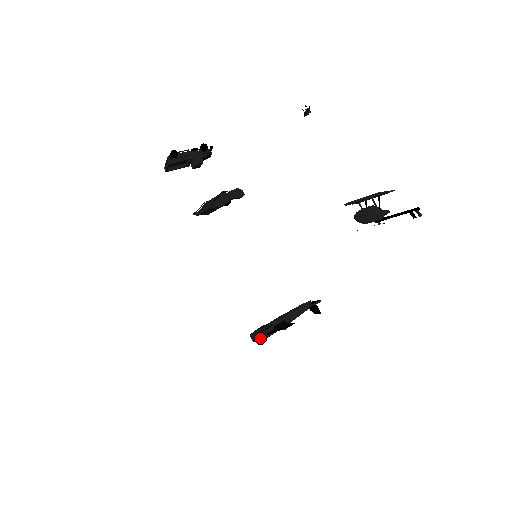
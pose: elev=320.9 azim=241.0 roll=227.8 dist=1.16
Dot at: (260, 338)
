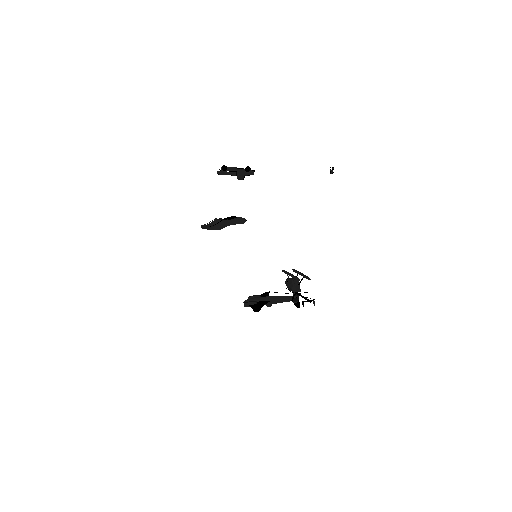
Dot at: (244, 305)
